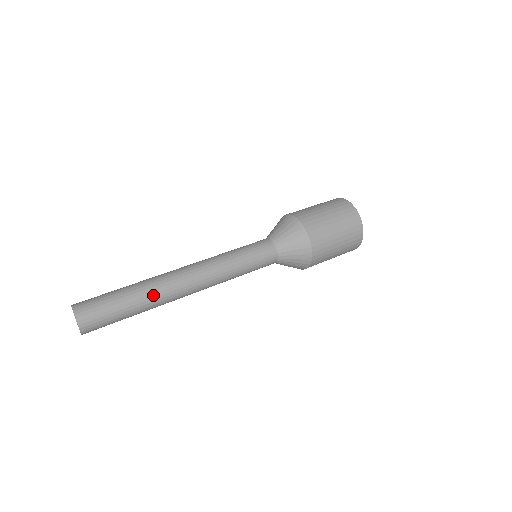
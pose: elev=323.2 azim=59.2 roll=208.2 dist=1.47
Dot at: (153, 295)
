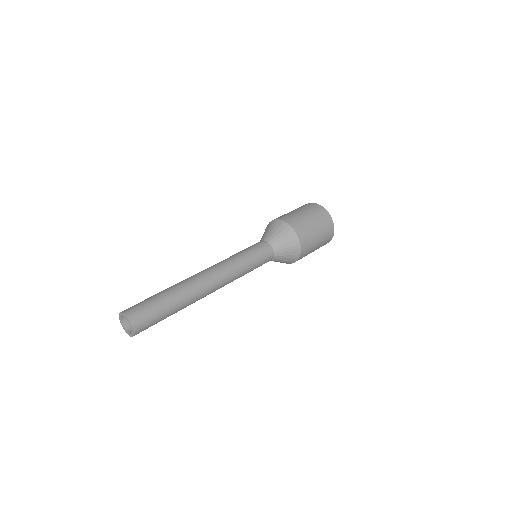
Dot at: (185, 293)
